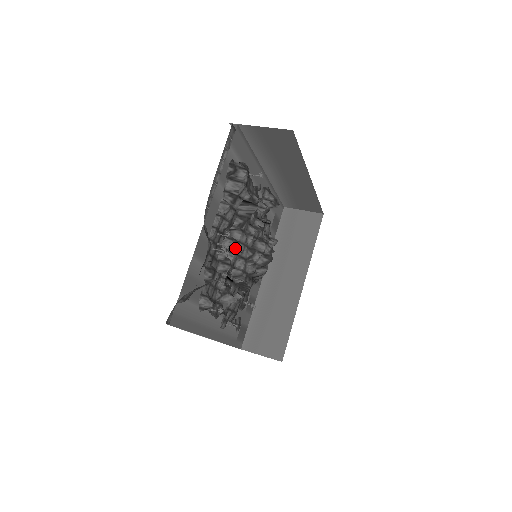
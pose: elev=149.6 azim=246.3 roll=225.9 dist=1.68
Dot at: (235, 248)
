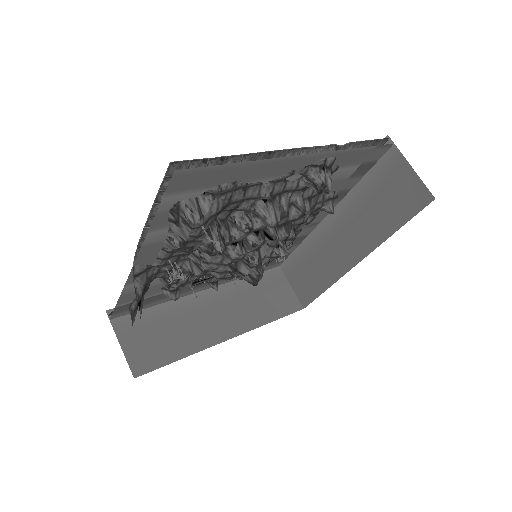
Dot at: (202, 267)
